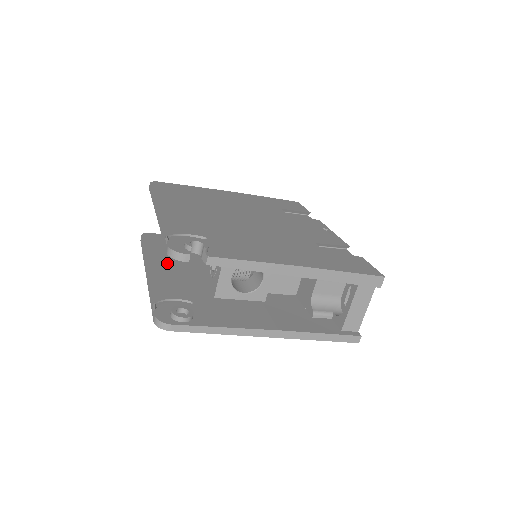
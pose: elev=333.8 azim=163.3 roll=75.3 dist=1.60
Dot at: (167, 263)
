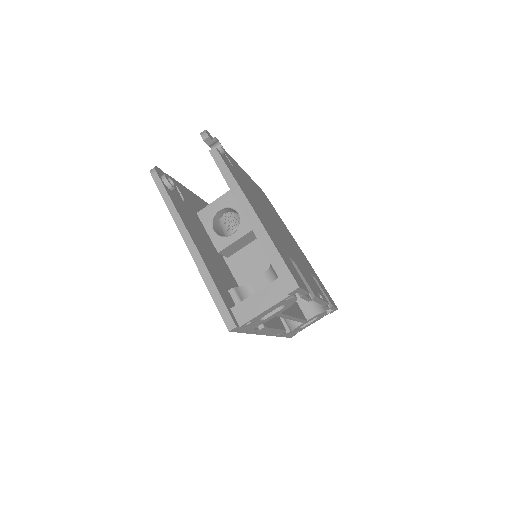
Dot at: occluded
